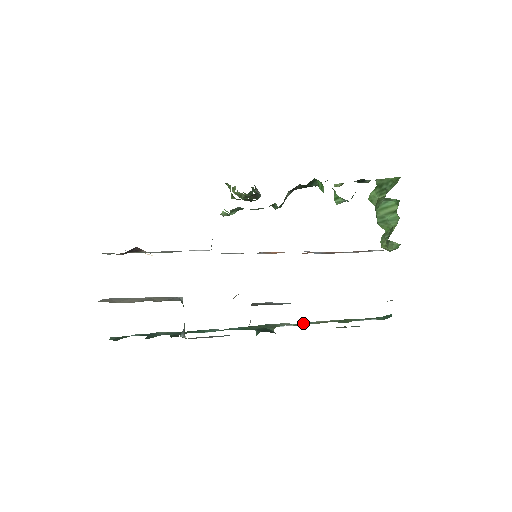
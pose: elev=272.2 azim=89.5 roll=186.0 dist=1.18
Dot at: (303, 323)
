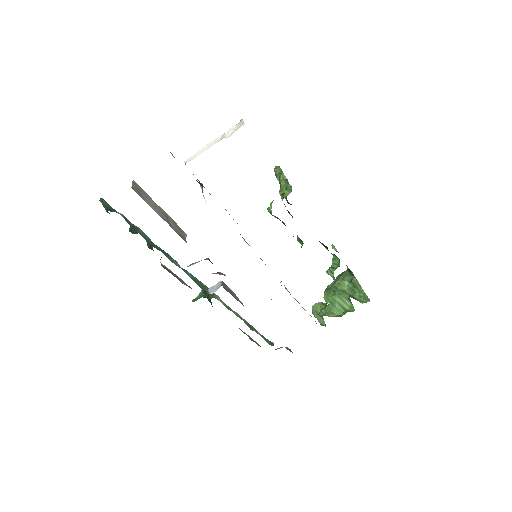
Dot at: (229, 307)
